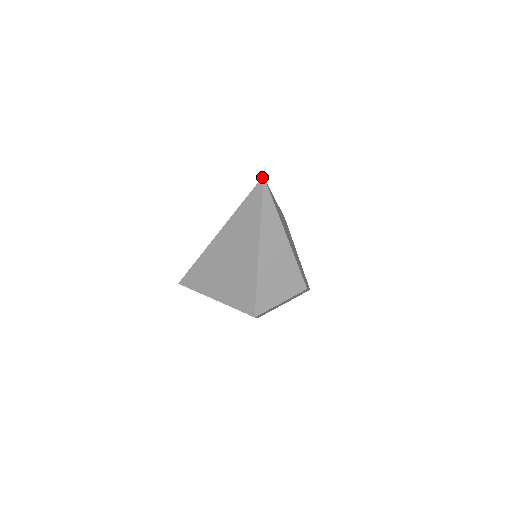
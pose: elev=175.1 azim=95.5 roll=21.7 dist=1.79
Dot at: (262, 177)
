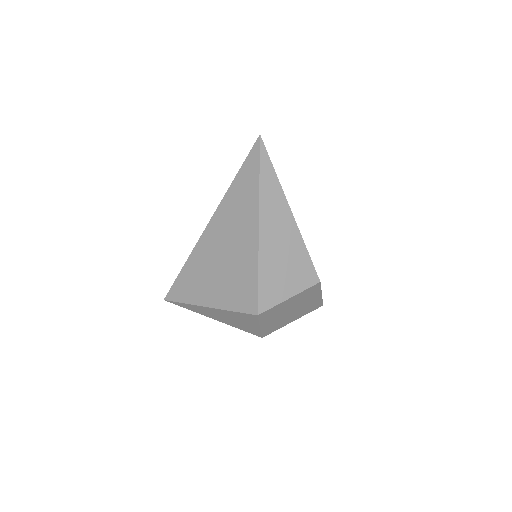
Dot at: occluded
